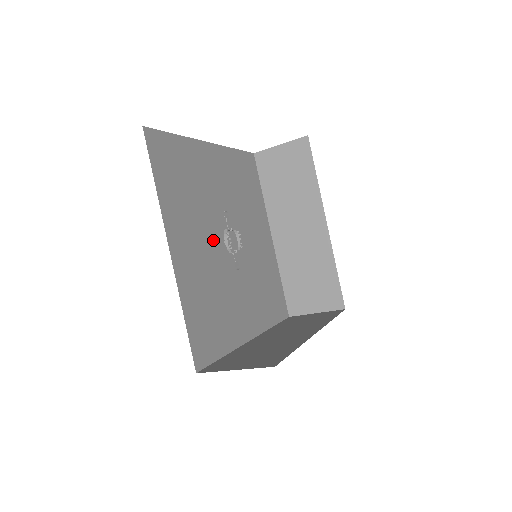
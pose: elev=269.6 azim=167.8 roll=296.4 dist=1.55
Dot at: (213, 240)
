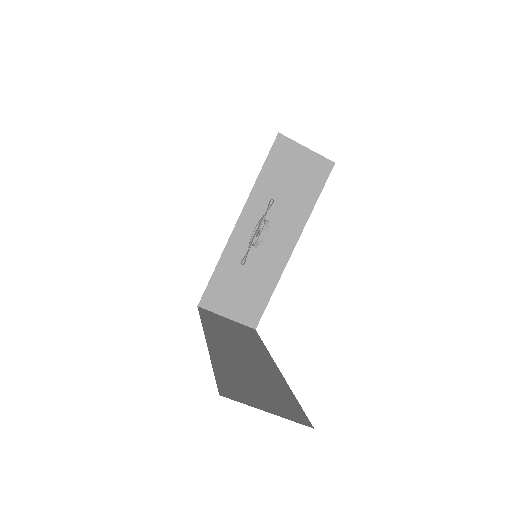
Dot at: occluded
